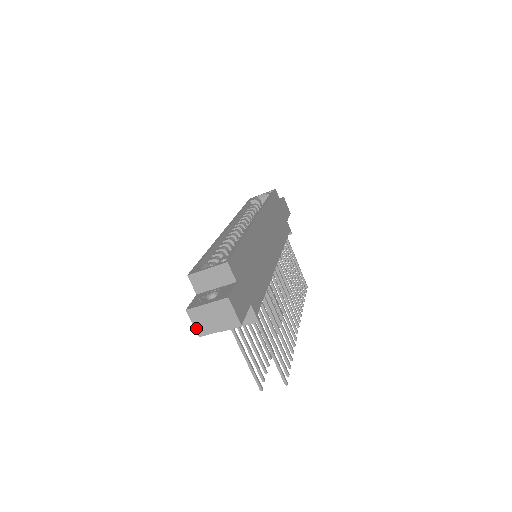
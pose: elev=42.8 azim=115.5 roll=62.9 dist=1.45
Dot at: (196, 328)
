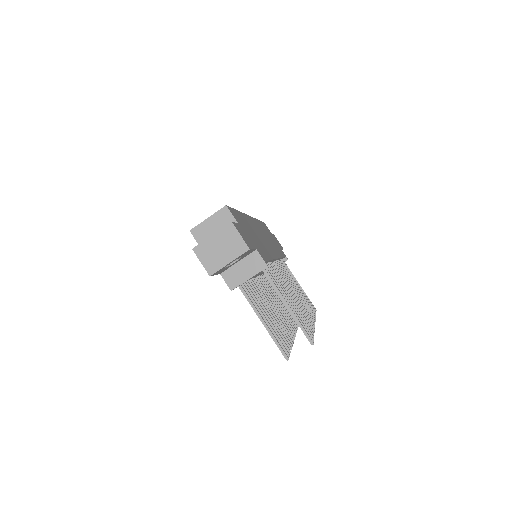
Dot at: (205, 267)
